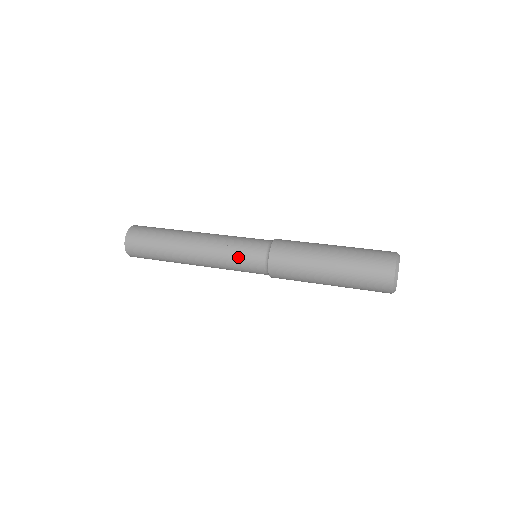
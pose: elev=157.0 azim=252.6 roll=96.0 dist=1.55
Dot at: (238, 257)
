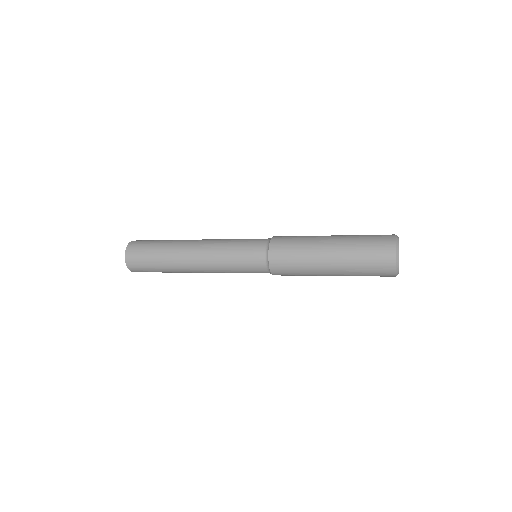
Dot at: (239, 264)
